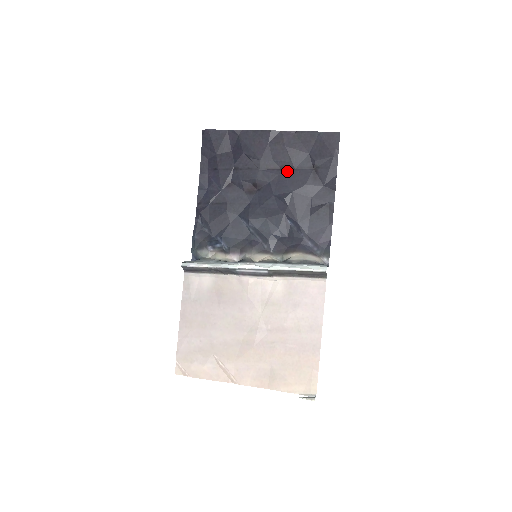
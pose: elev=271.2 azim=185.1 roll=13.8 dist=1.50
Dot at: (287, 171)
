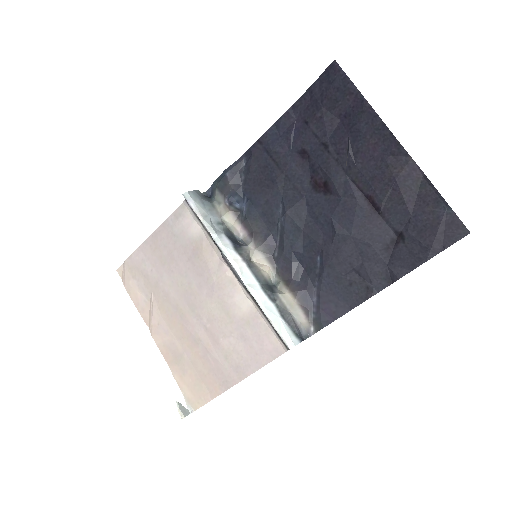
Dot at: (370, 207)
